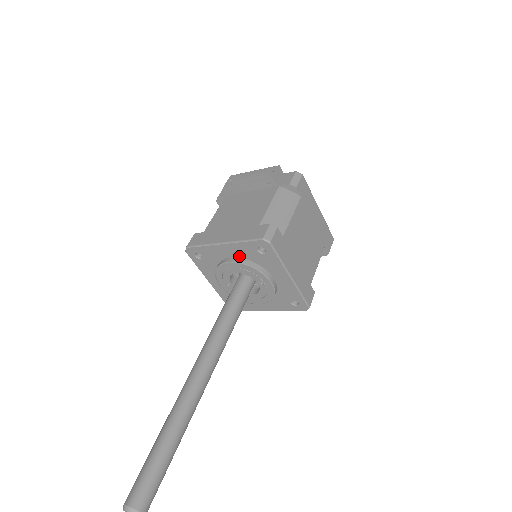
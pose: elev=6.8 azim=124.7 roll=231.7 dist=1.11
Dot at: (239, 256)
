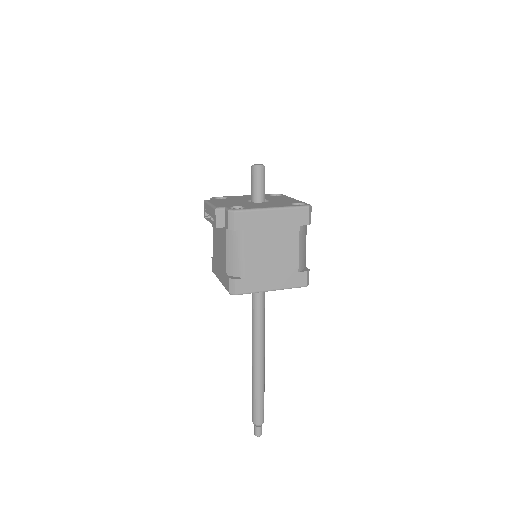
Dot at: occluded
